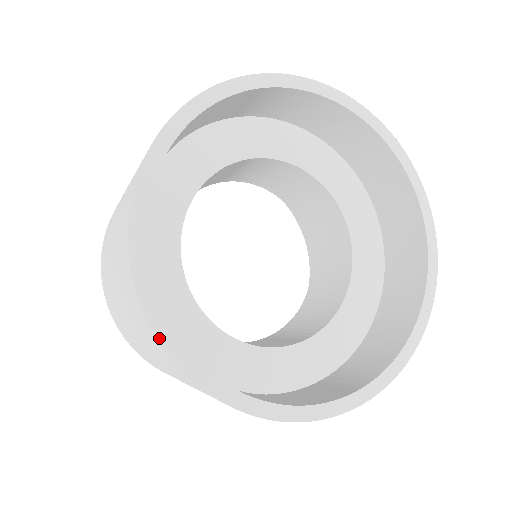
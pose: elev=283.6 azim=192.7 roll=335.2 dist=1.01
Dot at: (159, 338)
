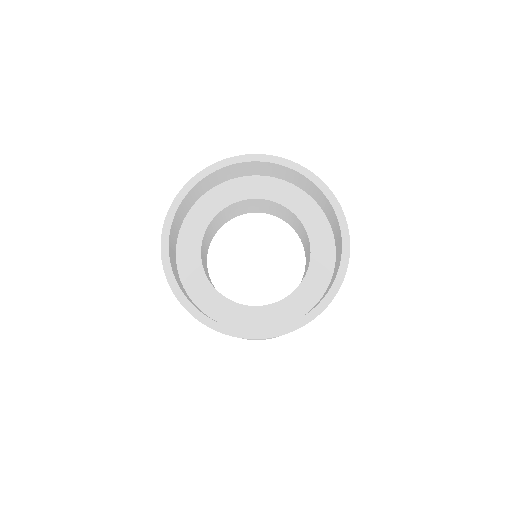
Dot at: occluded
